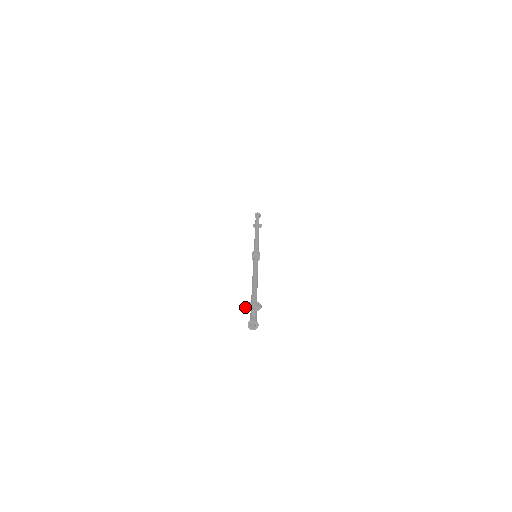
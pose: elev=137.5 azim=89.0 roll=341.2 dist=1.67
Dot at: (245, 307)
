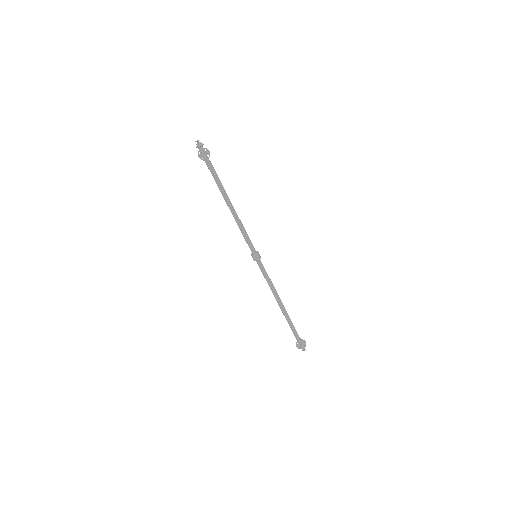
Dot at: occluded
